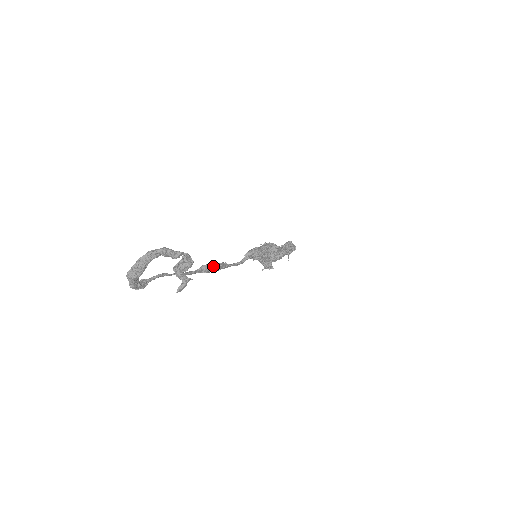
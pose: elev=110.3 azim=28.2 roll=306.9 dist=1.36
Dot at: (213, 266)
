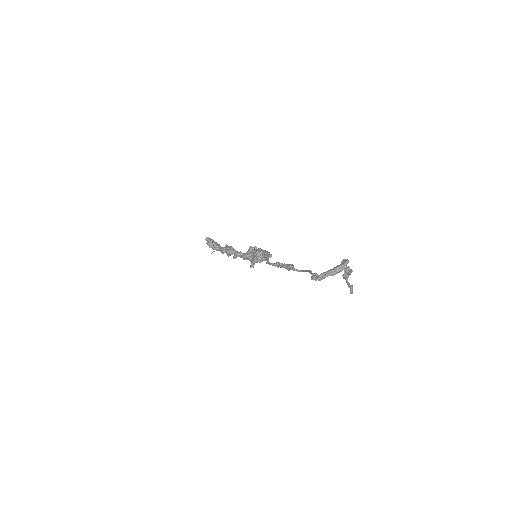
Dot at: occluded
